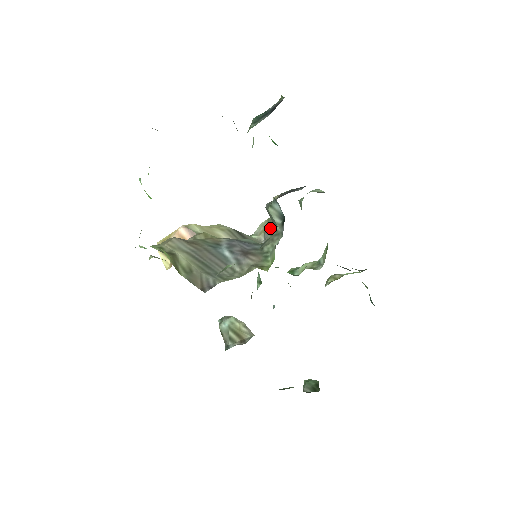
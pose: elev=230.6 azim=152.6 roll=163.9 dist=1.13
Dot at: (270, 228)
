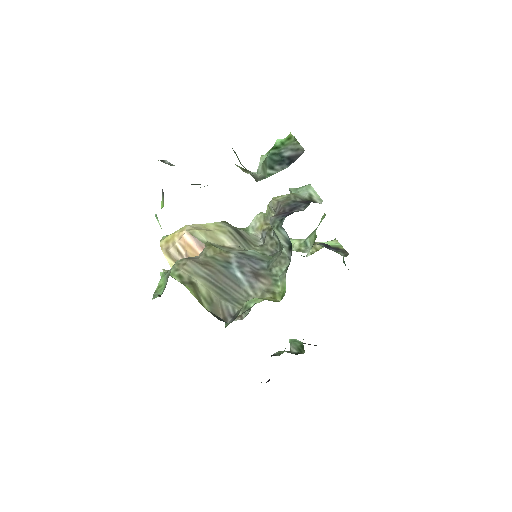
Dot at: (268, 228)
